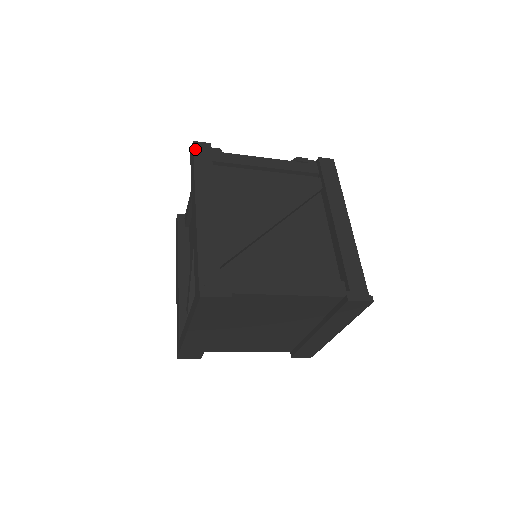
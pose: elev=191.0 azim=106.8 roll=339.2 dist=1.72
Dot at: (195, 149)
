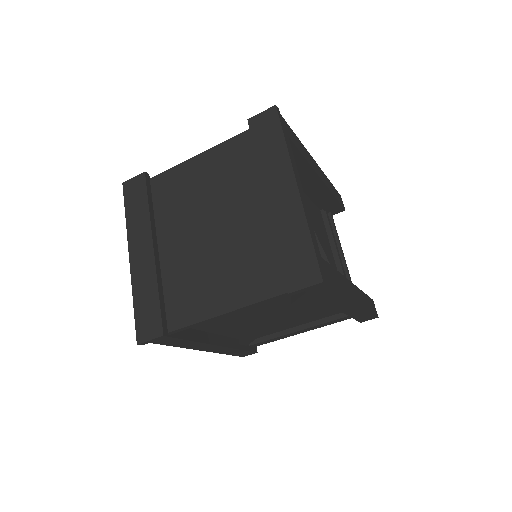
Dot at: occluded
